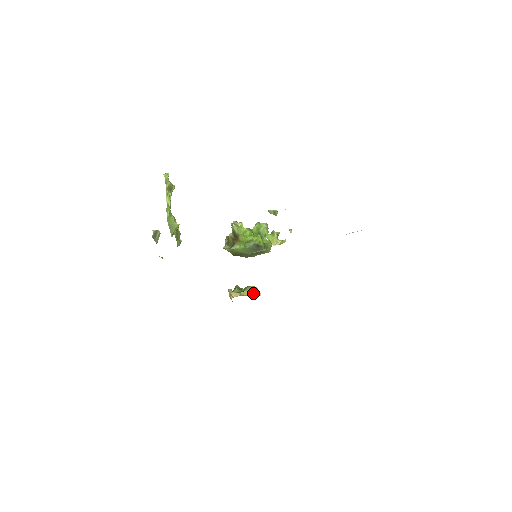
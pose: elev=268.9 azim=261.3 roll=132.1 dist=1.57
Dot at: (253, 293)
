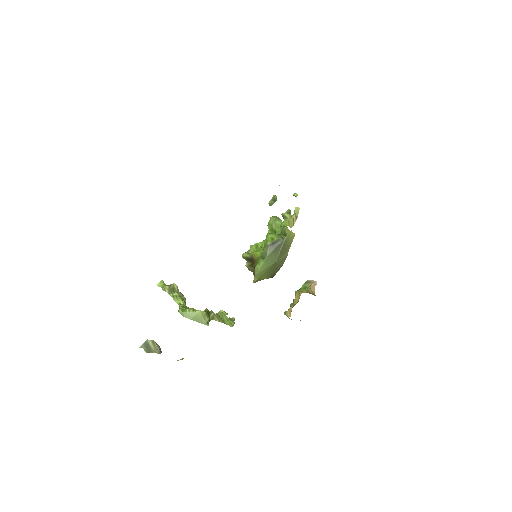
Dot at: (307, 290)
